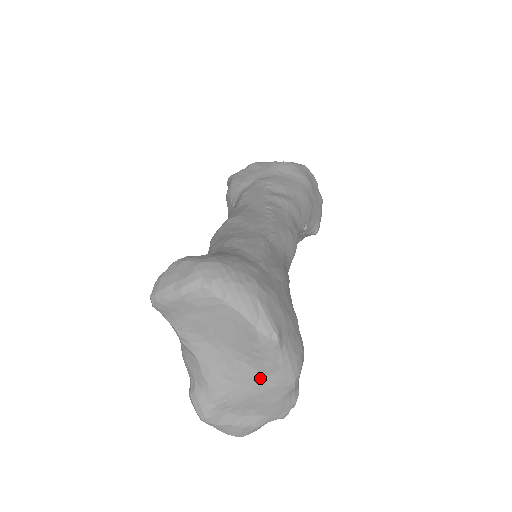
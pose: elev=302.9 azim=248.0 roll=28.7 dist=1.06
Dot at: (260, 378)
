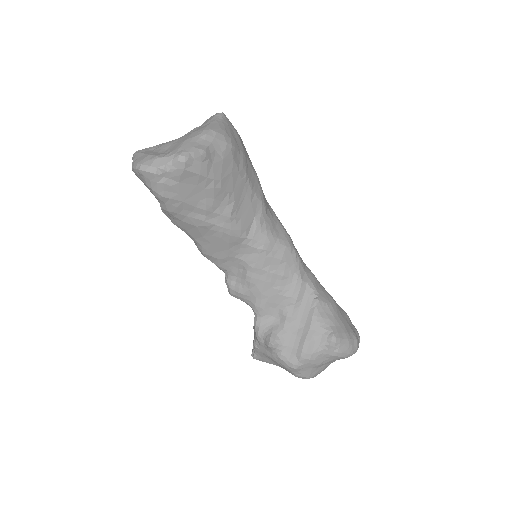
Dot at: occluded
